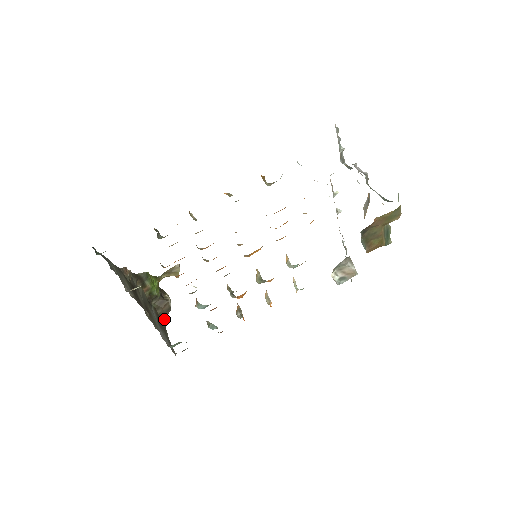
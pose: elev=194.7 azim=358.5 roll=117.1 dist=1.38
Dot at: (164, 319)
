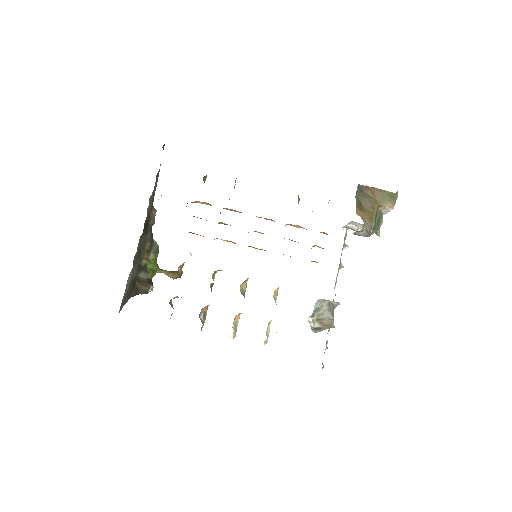
Dot at: (135, 293)
